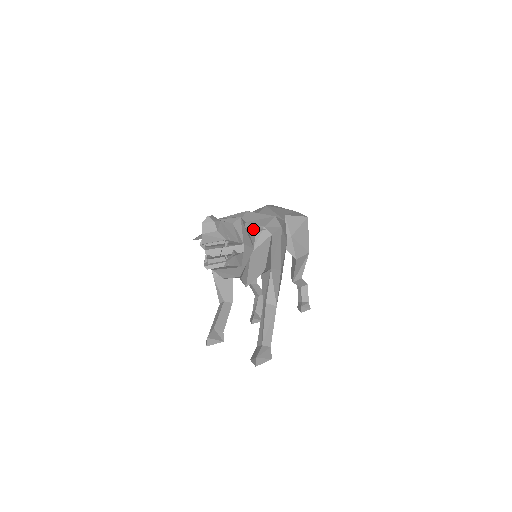
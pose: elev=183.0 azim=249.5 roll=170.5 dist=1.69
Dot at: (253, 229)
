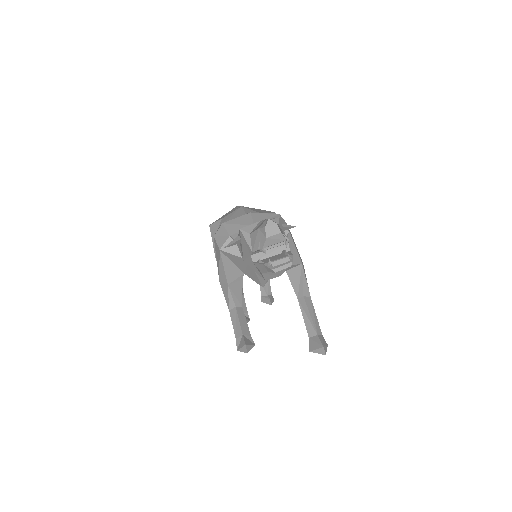
Dot at: (286, 228)
